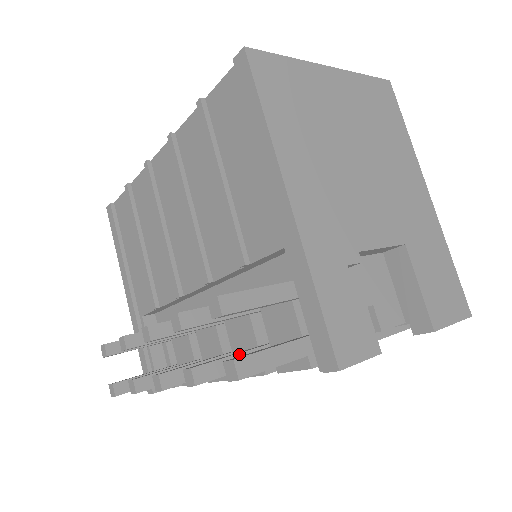
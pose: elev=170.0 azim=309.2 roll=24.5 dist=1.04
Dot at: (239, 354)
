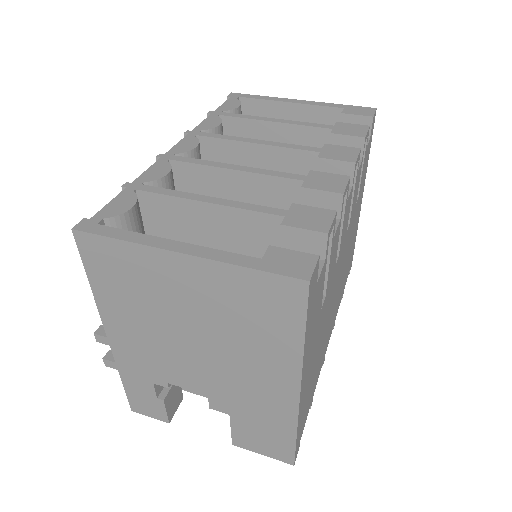
Dot at: occluded
